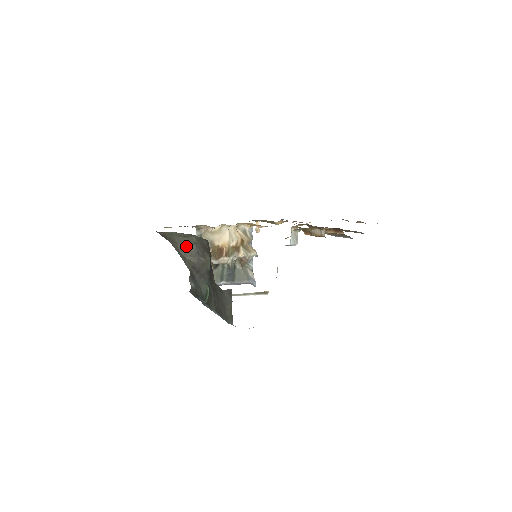
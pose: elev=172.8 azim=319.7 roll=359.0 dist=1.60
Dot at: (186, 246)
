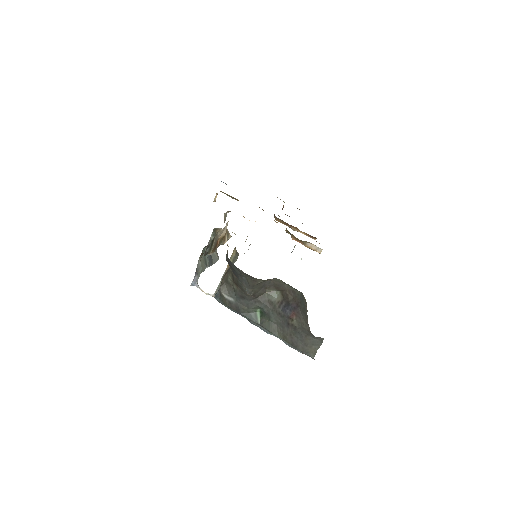
Dot at: (261, 283)
